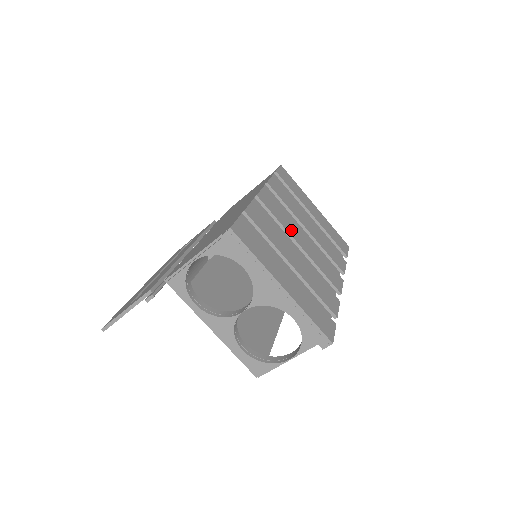
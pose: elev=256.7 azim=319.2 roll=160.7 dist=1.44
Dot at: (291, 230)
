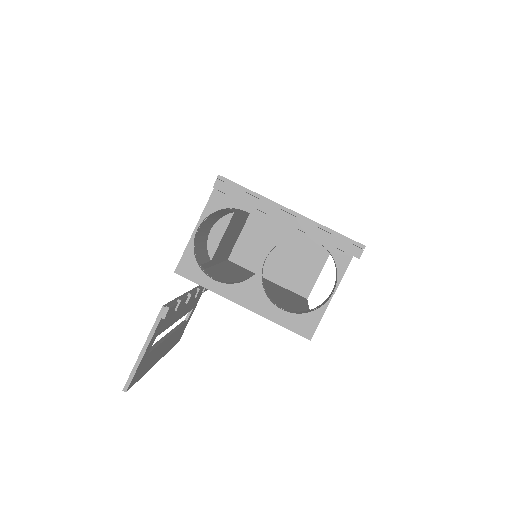
Dot at: occluded
